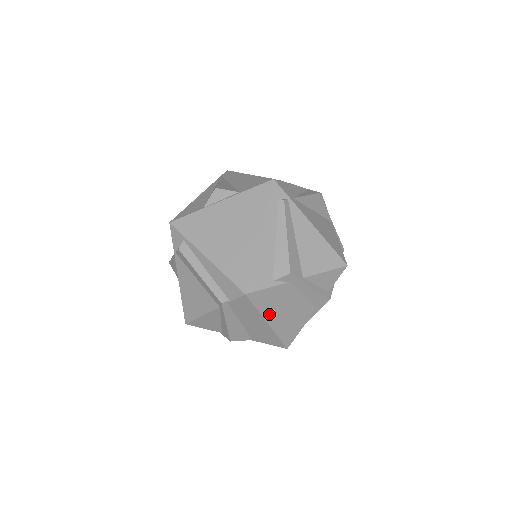
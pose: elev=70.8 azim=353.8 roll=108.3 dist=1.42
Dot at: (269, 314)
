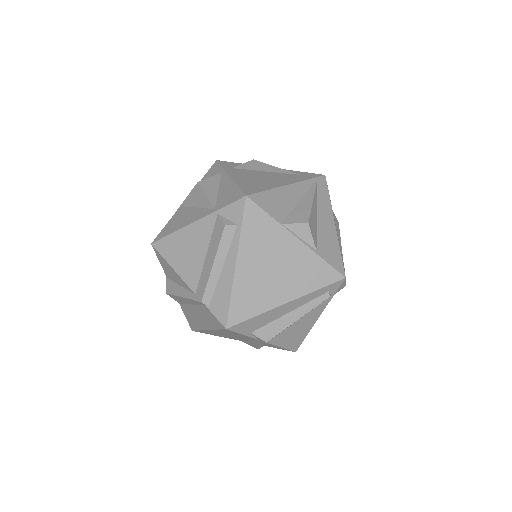
Dot at: (217, 331)
